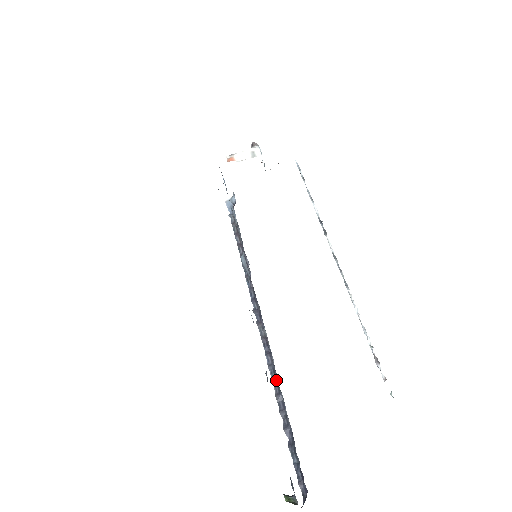
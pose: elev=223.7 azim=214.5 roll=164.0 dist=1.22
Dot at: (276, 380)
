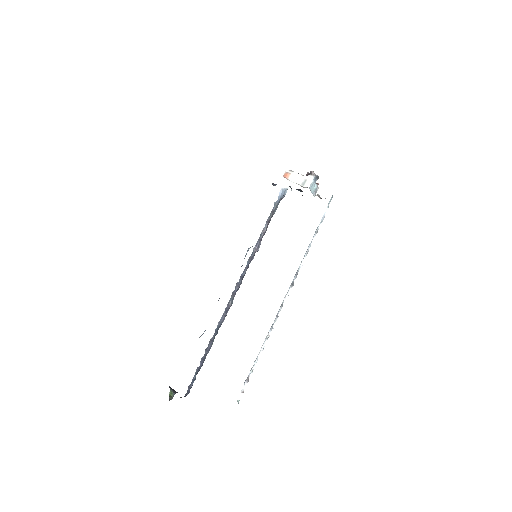
Dot at: (217, 333)
